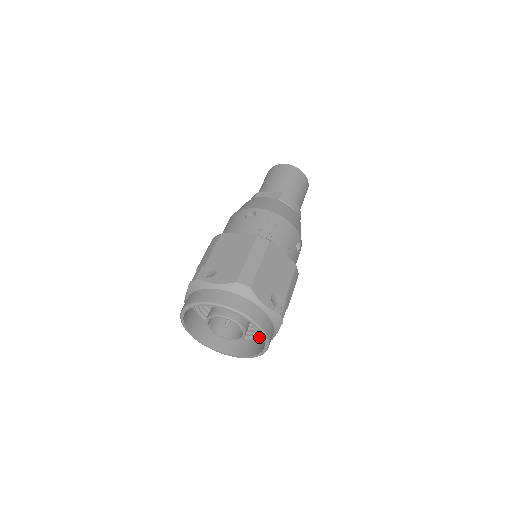
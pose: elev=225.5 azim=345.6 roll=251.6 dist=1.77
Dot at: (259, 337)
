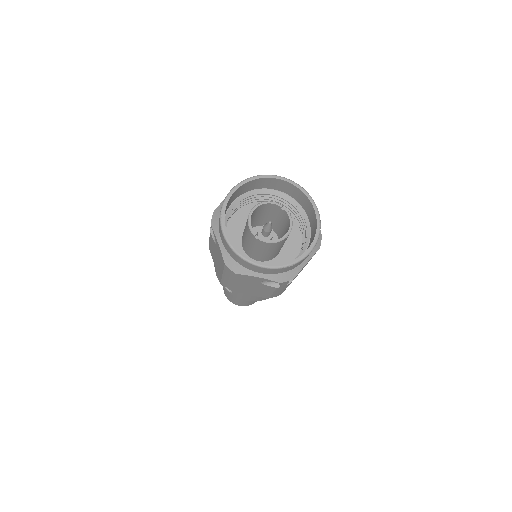
Dot at: (309, 236)
